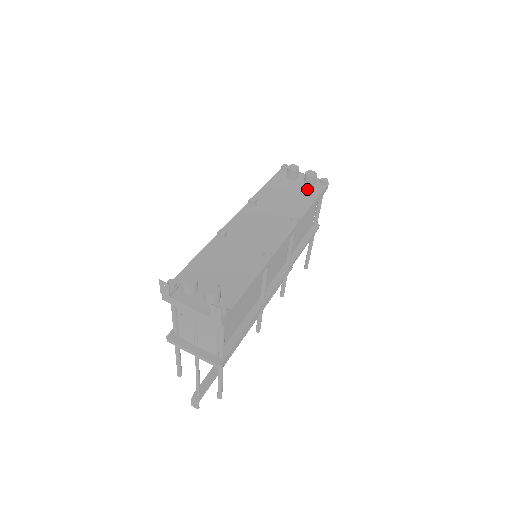
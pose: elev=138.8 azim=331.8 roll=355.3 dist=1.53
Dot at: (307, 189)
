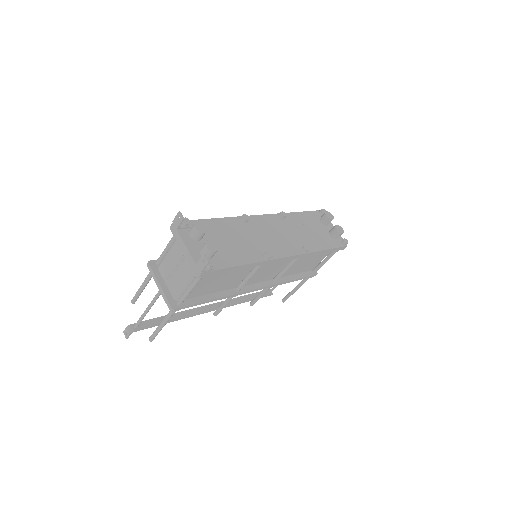
Dot at: (328, 237)
